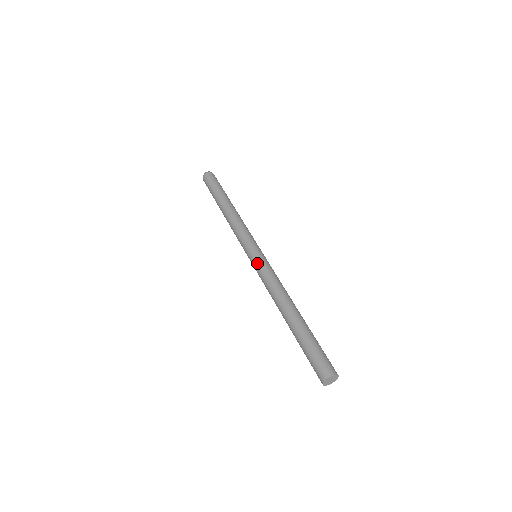
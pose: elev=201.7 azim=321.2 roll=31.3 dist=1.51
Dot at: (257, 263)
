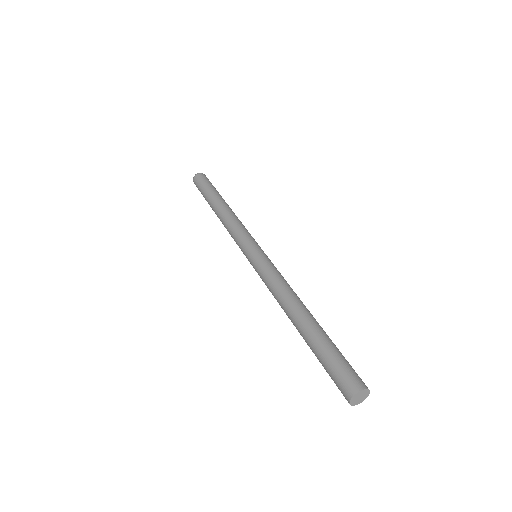
Dot at: (255, 266)
